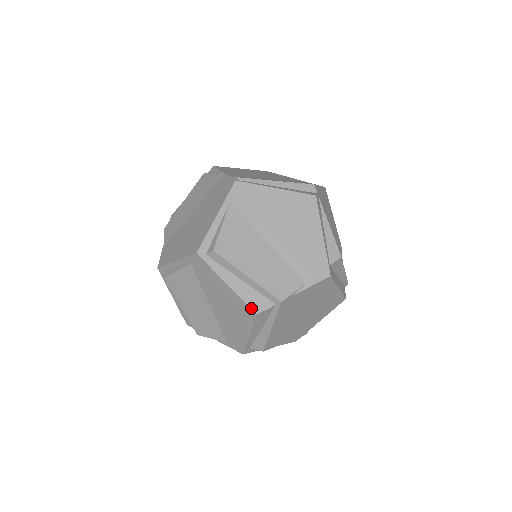
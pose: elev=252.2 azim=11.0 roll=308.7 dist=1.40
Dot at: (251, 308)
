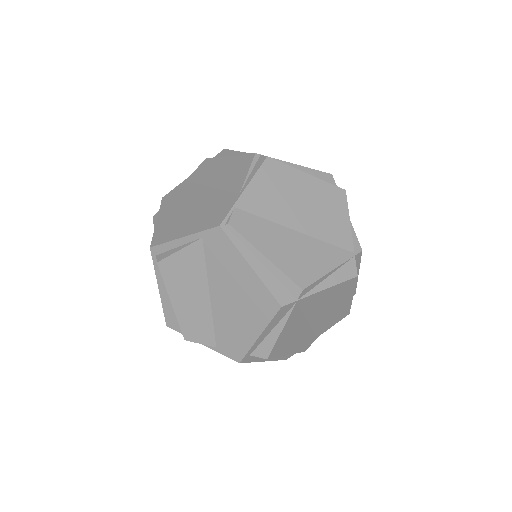
Dot at: (165, 318)
